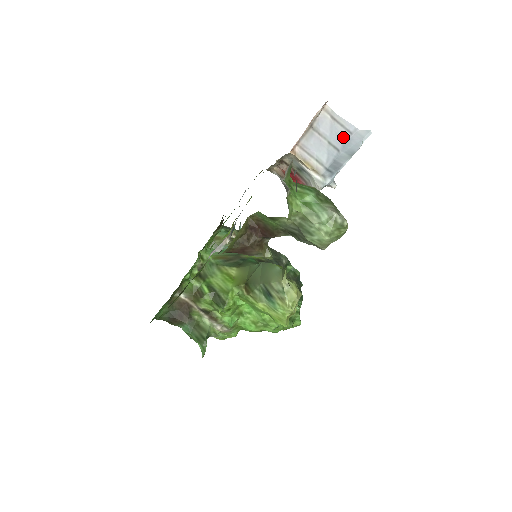
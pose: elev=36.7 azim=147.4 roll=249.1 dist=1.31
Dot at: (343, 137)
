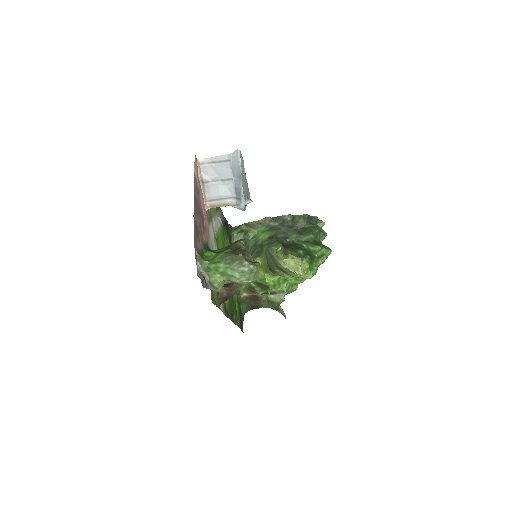
Dot at: (227, 168)
